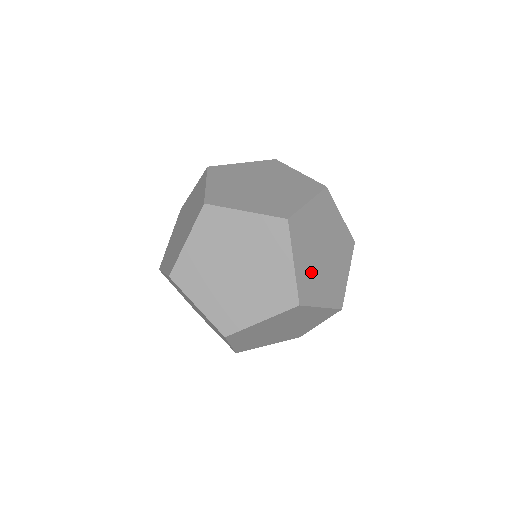
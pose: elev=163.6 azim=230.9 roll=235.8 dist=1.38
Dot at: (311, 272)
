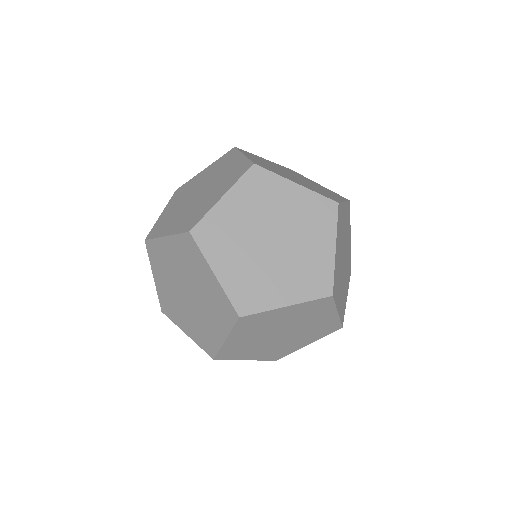
Dot at: (235, 231)
